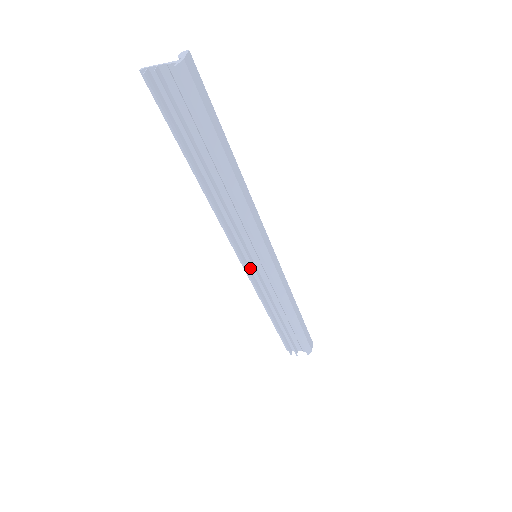
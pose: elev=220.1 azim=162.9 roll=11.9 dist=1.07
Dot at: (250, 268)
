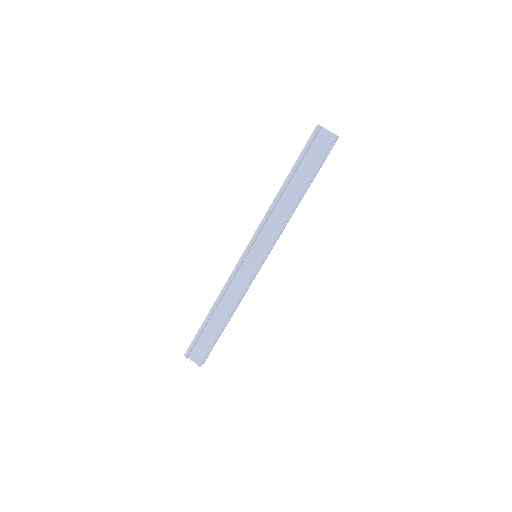
Dot at: (243, 262)
